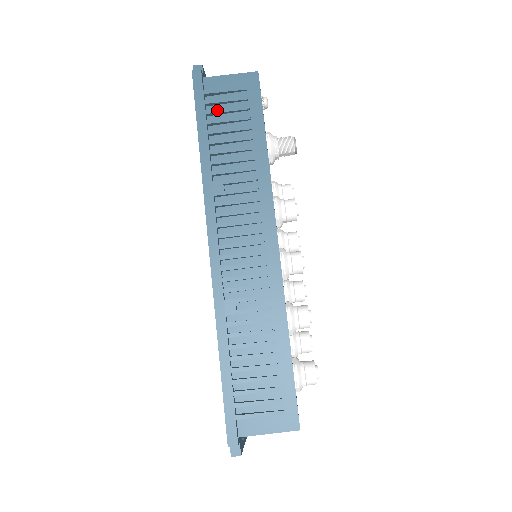
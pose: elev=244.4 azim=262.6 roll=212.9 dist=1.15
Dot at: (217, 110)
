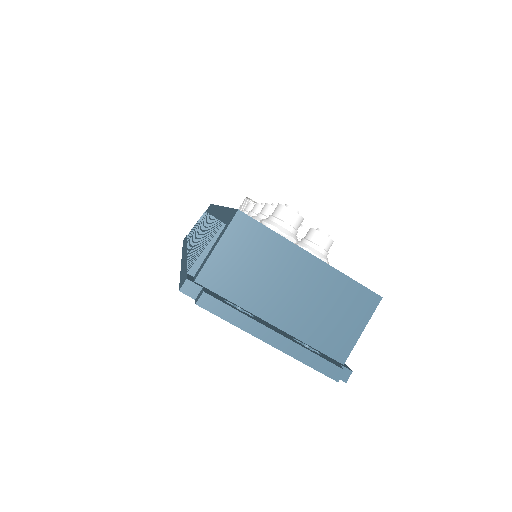
Dot at: occluded
